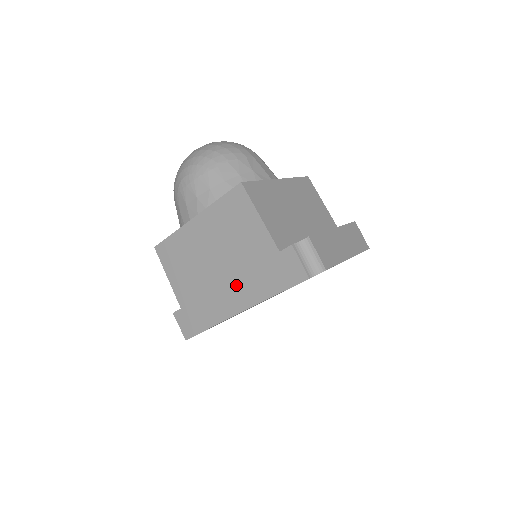
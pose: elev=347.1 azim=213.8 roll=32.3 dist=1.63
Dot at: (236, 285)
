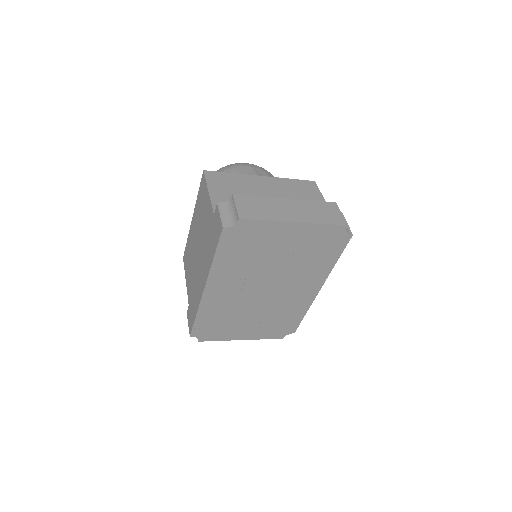
Dot at: (203, 263)
